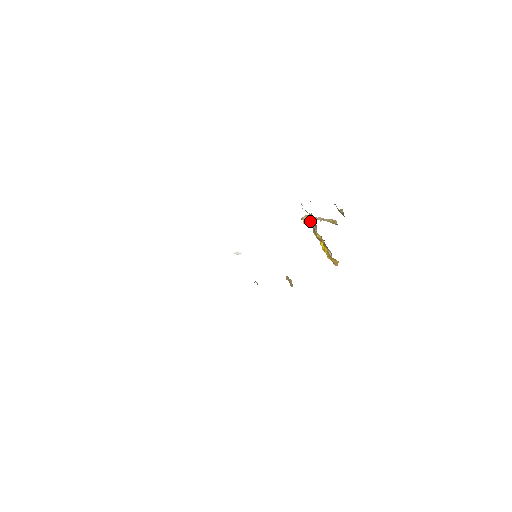
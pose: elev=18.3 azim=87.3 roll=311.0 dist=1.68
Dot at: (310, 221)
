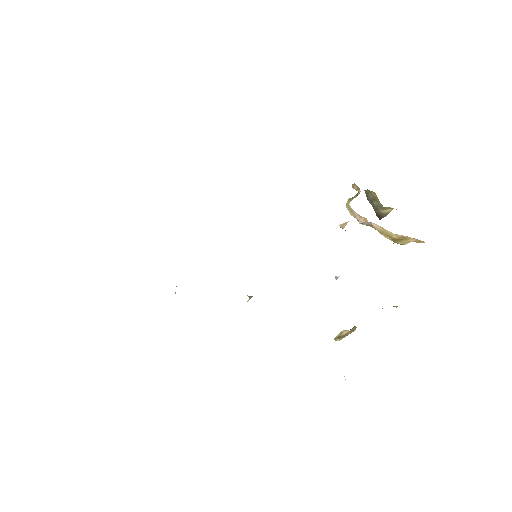
Dot at: occluded
